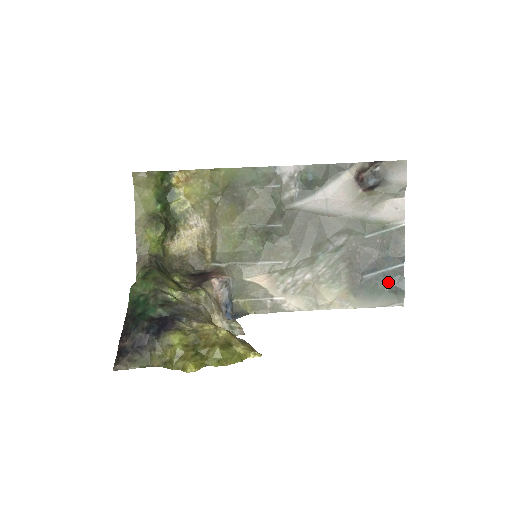
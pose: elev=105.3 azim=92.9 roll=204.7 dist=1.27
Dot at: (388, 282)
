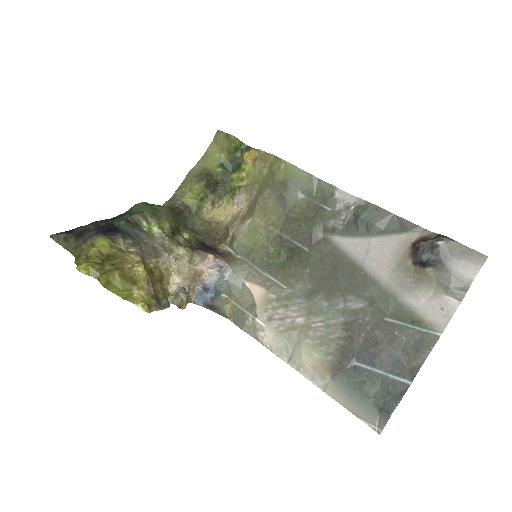
Dot at: (379, 390)
